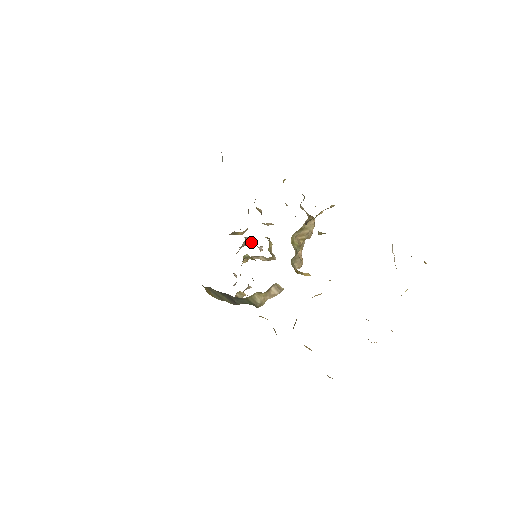
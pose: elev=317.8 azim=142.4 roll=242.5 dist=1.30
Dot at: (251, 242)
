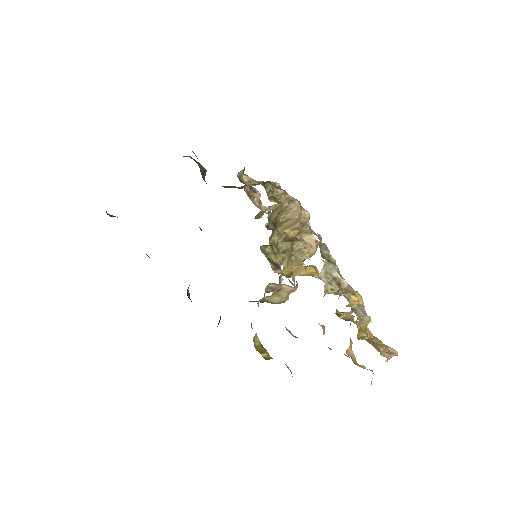
Dot at: occluded
